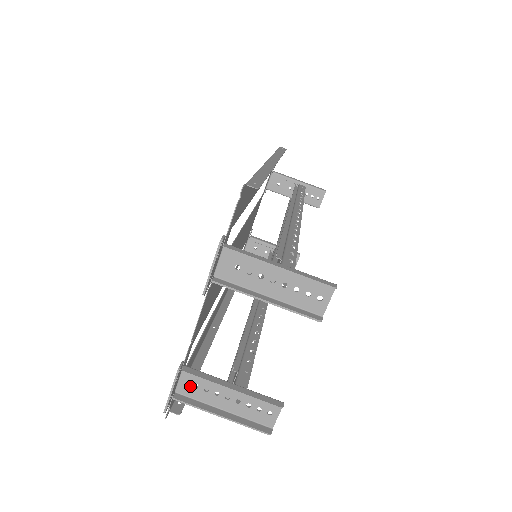
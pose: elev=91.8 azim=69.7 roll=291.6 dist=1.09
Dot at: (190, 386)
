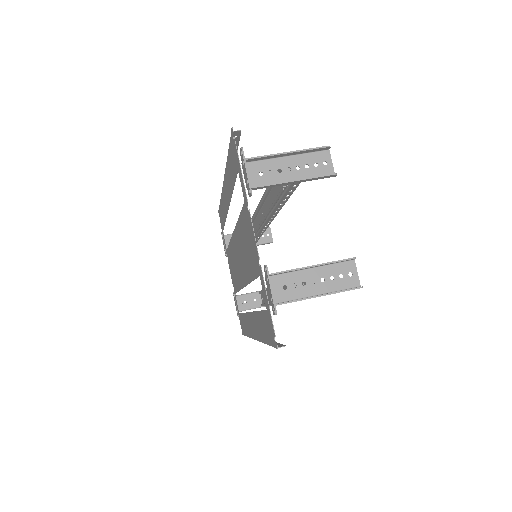
Dot at: (281, 291)
